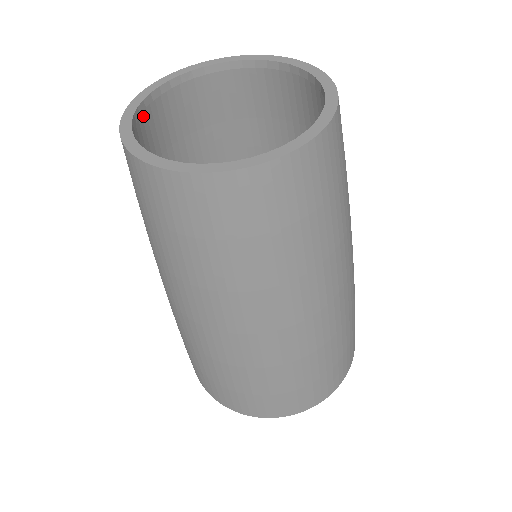
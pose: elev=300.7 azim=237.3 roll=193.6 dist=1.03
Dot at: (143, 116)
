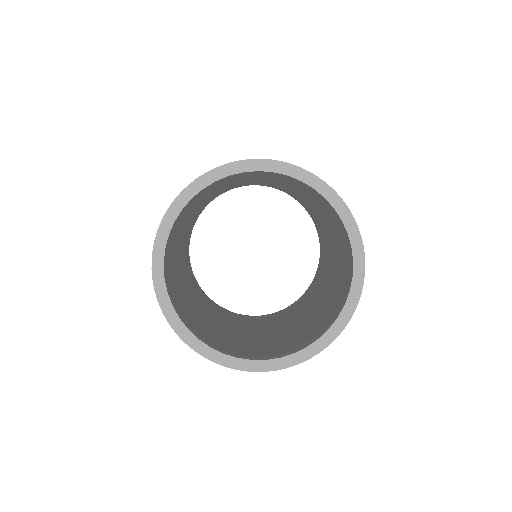
Dot at: occluded
